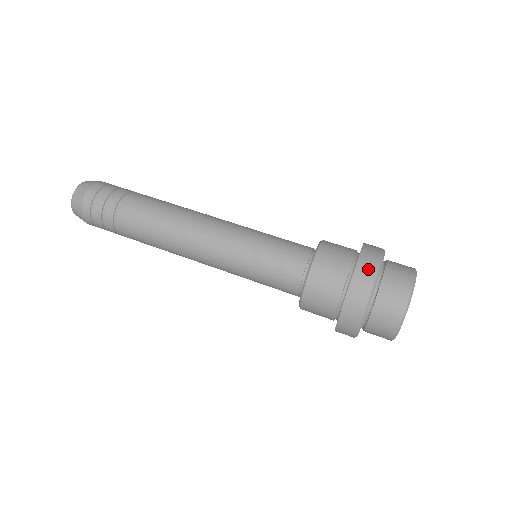
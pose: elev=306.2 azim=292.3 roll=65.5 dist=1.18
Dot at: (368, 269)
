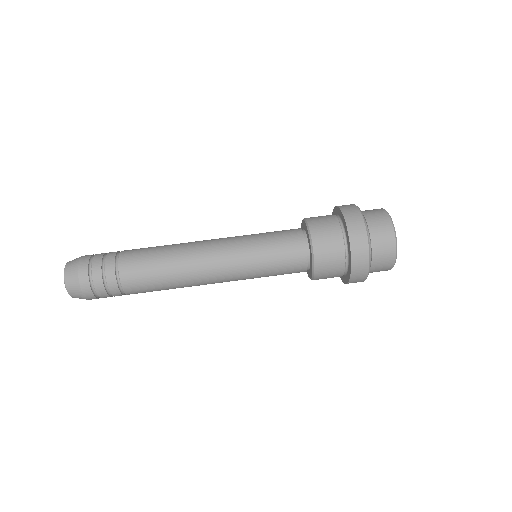
Dot at: (361, 257)
